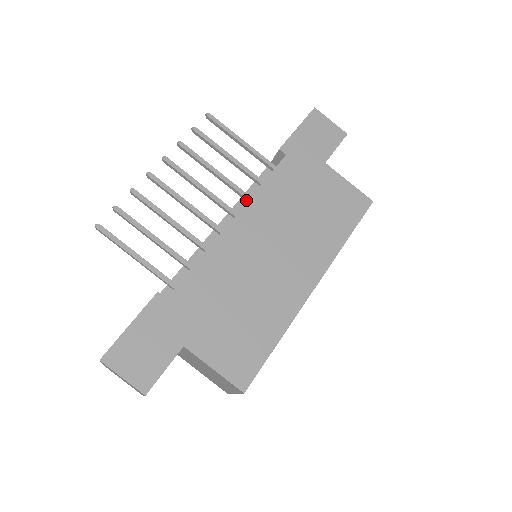
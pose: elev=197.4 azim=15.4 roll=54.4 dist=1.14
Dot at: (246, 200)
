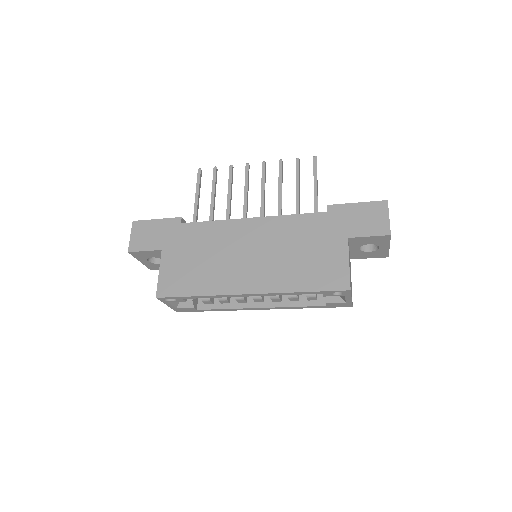
Dot at: occluded
